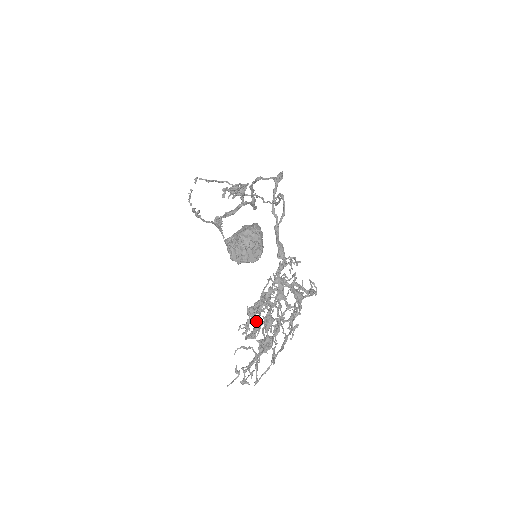
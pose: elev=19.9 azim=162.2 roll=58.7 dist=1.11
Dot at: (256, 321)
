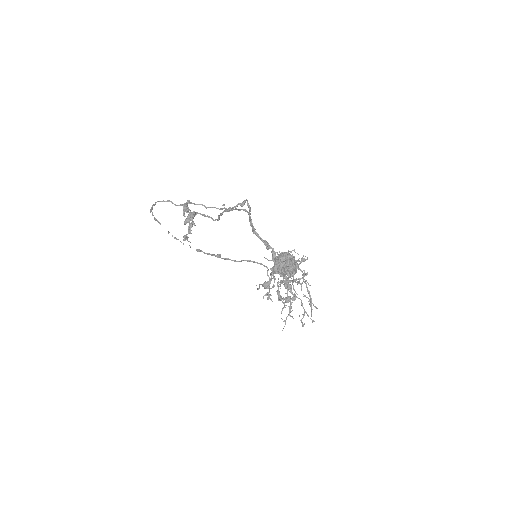
Dot at: occluded
